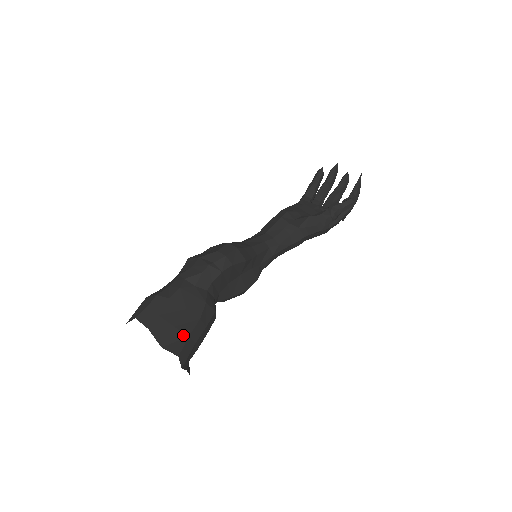
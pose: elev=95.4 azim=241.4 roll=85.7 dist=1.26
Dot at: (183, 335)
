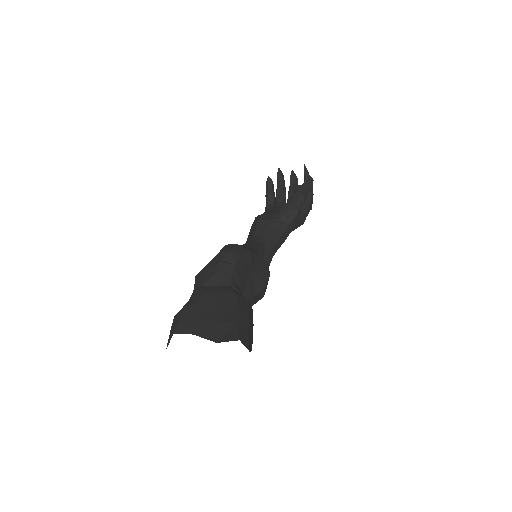
Dot at: (232, 324)
